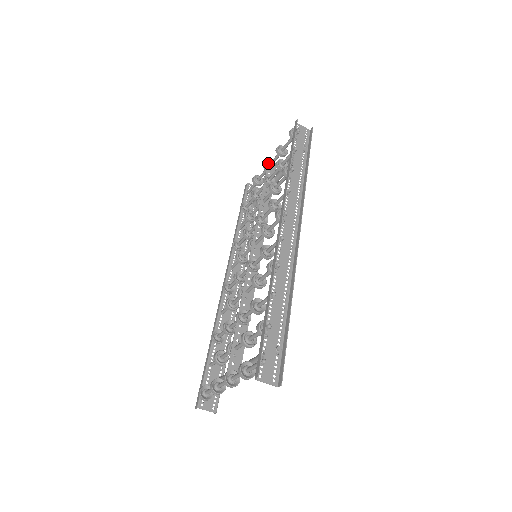
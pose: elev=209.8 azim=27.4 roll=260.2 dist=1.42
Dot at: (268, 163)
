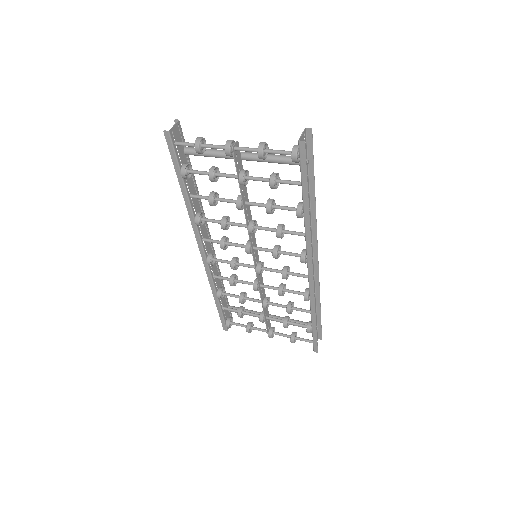
Dot at: (233, 151)
